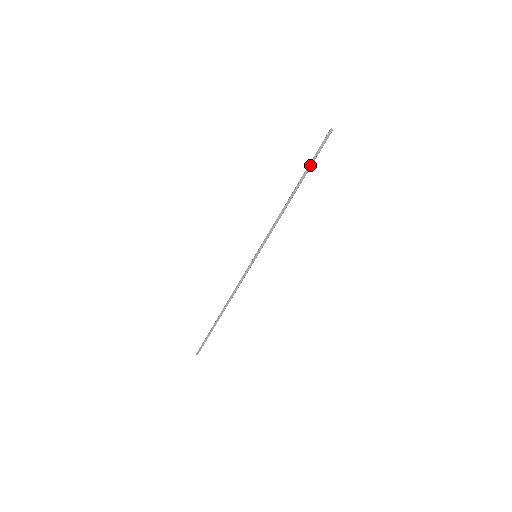
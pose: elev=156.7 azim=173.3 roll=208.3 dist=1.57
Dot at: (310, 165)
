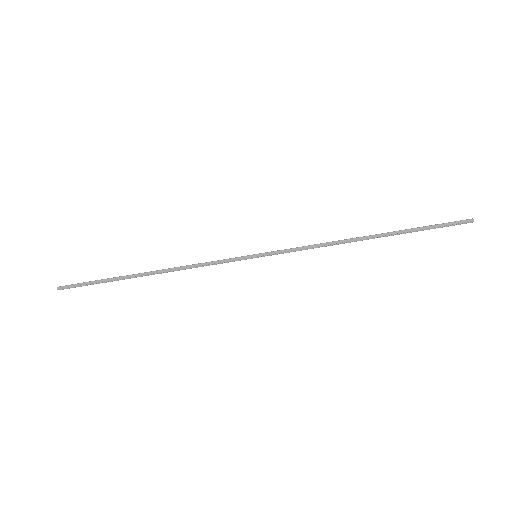
Dot at: (415, 229)
